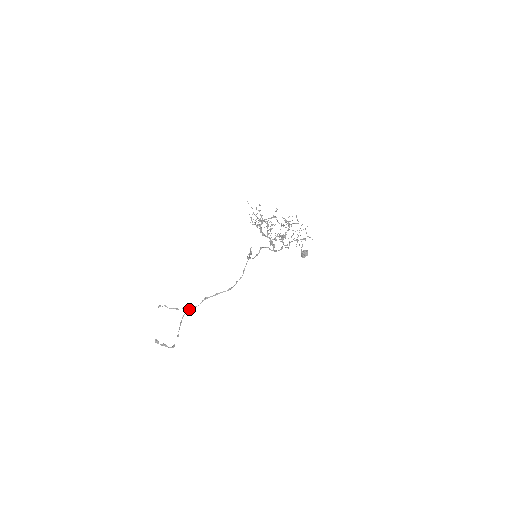
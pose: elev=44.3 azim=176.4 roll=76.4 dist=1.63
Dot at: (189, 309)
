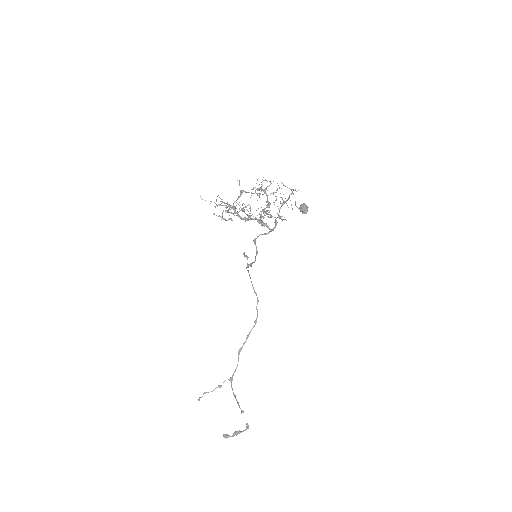
Dot at: (232, 376)
